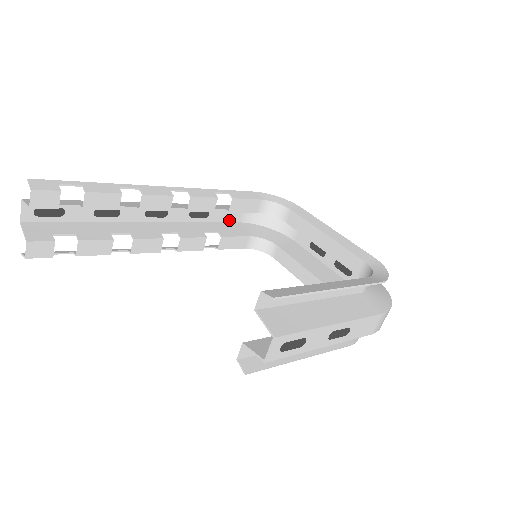
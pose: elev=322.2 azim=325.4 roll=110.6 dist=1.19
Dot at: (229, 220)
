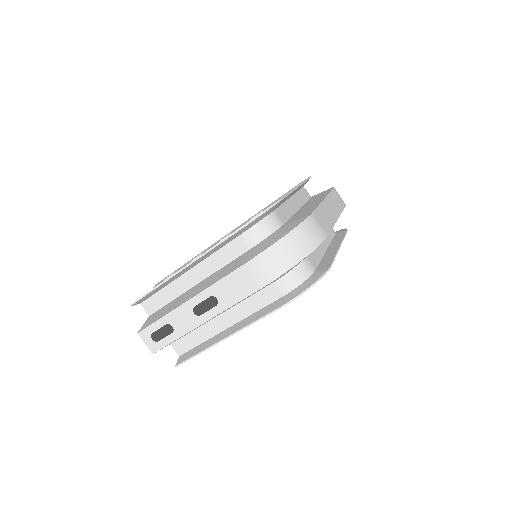
Dot at: occluded
